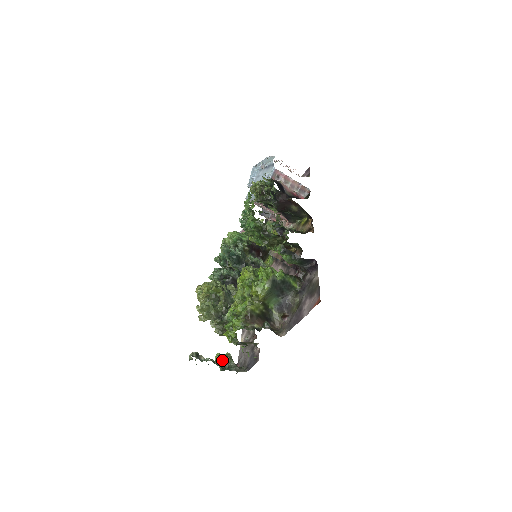
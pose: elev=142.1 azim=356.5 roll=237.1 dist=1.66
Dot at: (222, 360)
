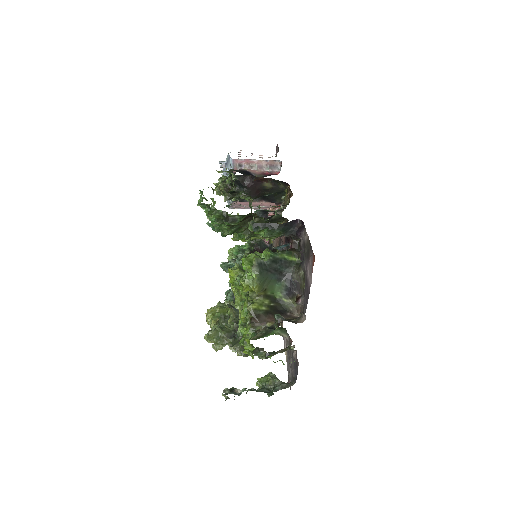
Dot at: (264, 384)
